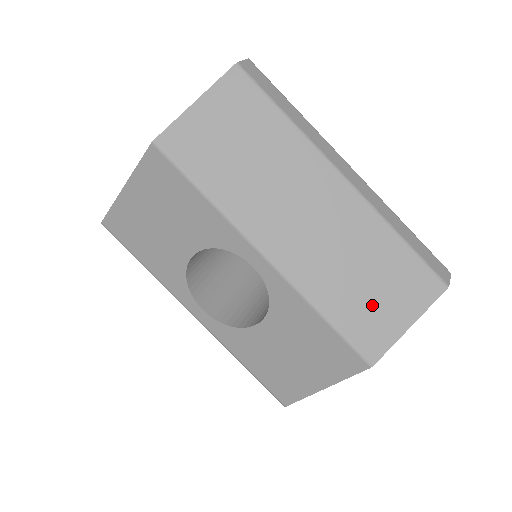
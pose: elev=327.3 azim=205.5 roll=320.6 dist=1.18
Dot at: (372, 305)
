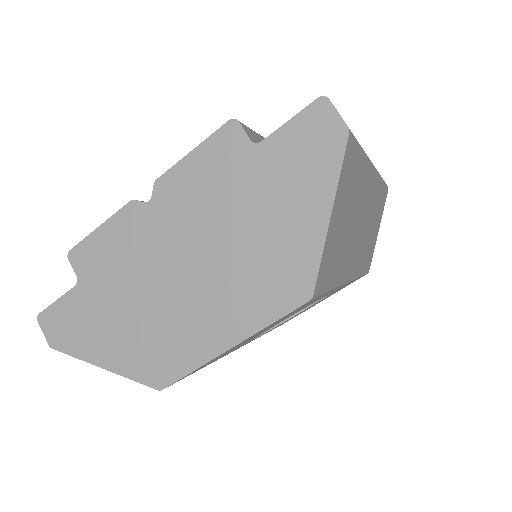
Dot at: (372, 240)
